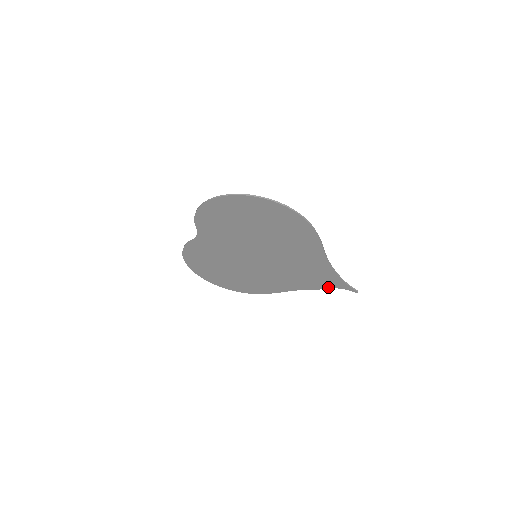
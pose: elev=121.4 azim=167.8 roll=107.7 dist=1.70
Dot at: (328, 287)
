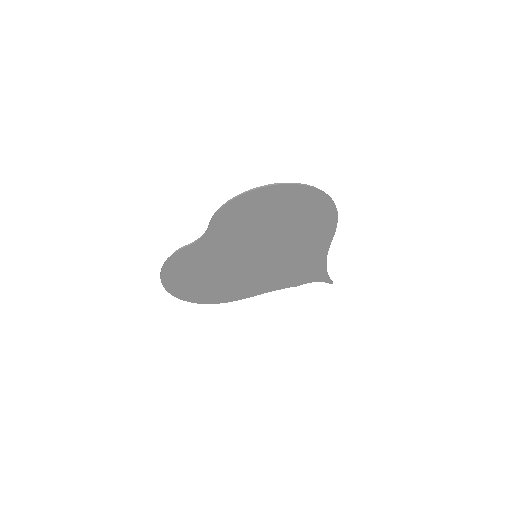
Dot at: (308, 282)
